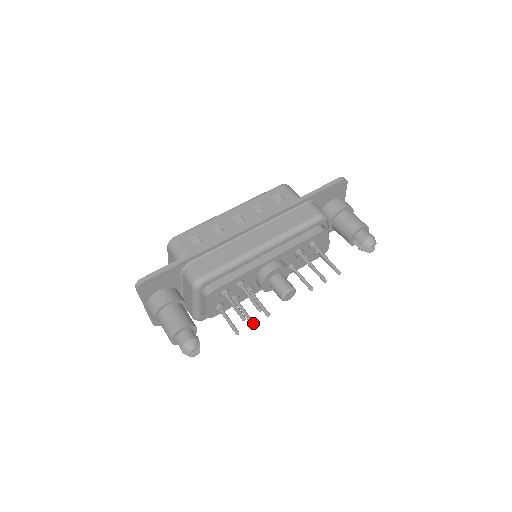
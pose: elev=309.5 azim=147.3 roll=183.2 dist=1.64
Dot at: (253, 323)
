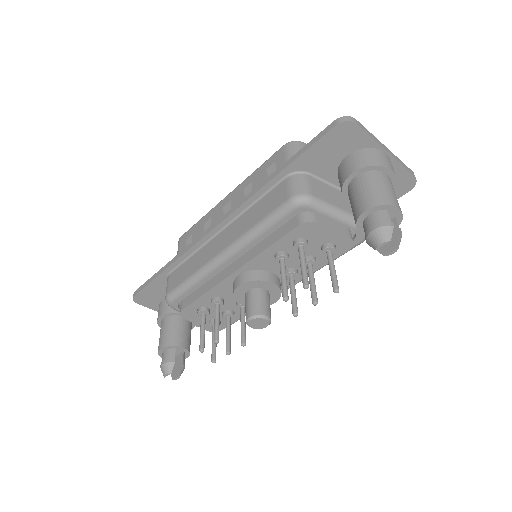
Dot at: (226, 352)
